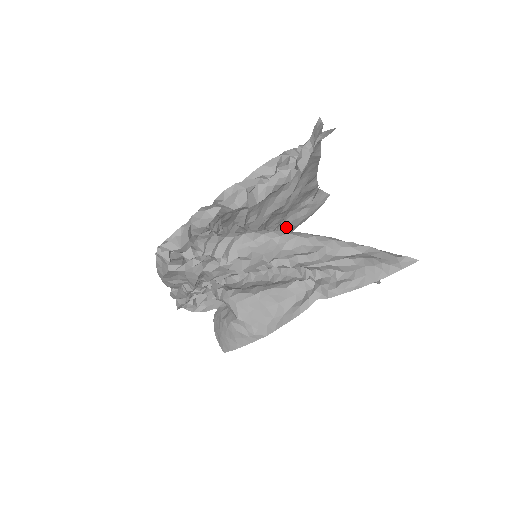
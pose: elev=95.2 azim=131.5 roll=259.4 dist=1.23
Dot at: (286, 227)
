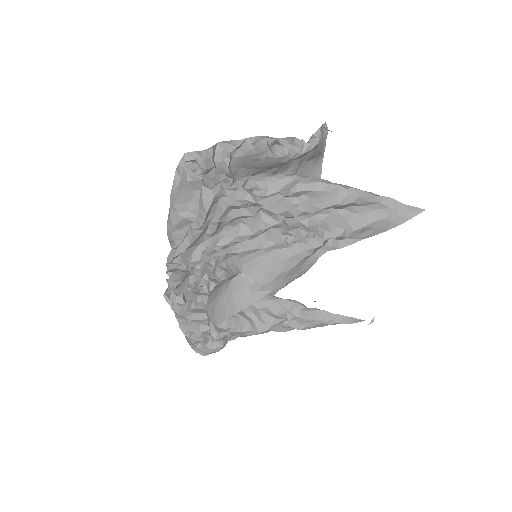
Dot at: occluded
